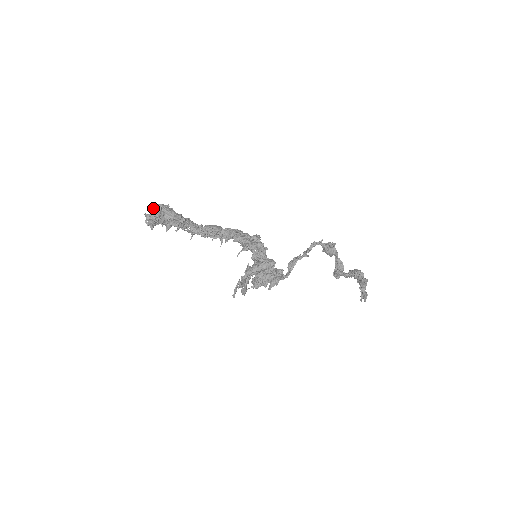
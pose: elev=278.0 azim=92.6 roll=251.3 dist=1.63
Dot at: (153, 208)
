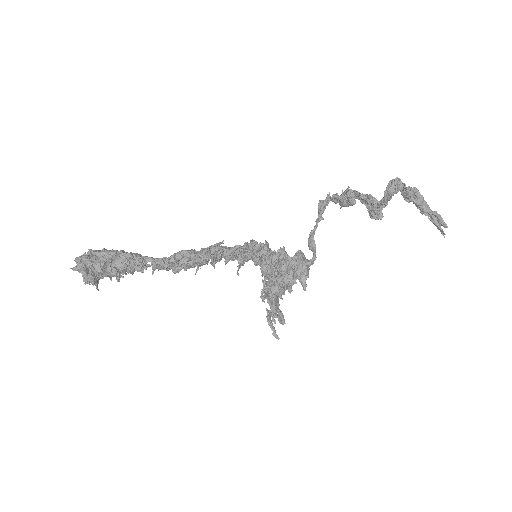
Dot at: occluded
